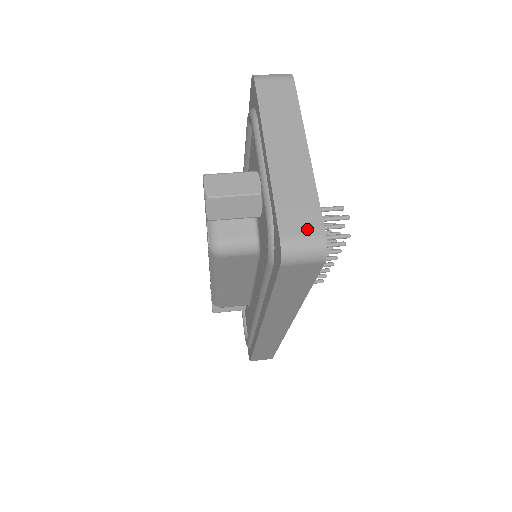
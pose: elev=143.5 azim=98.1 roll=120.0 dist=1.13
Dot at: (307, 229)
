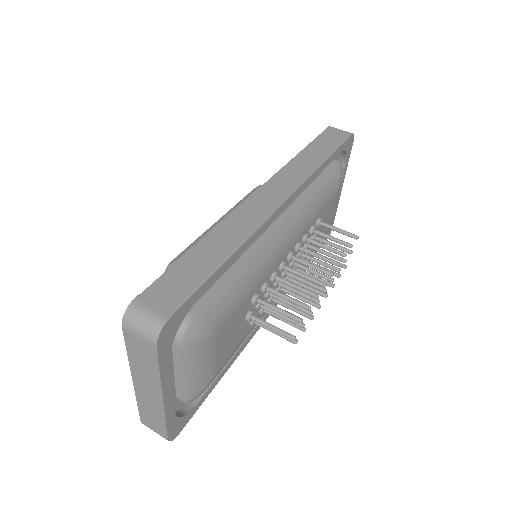
Dot at: (157, 431)
